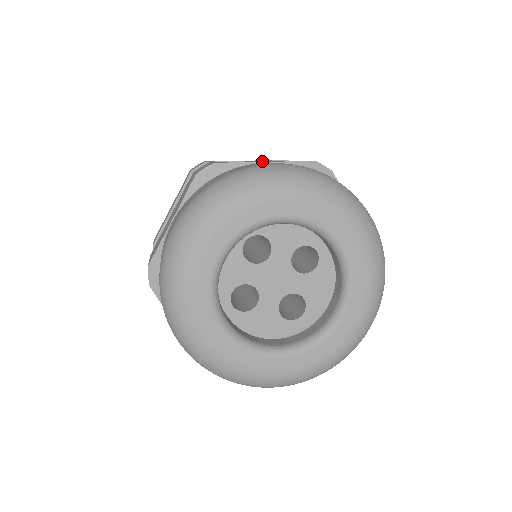
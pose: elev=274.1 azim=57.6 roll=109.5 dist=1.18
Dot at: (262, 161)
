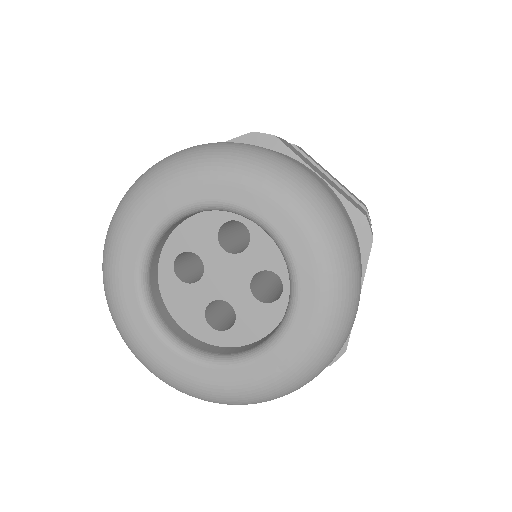
Dot at: occluded
